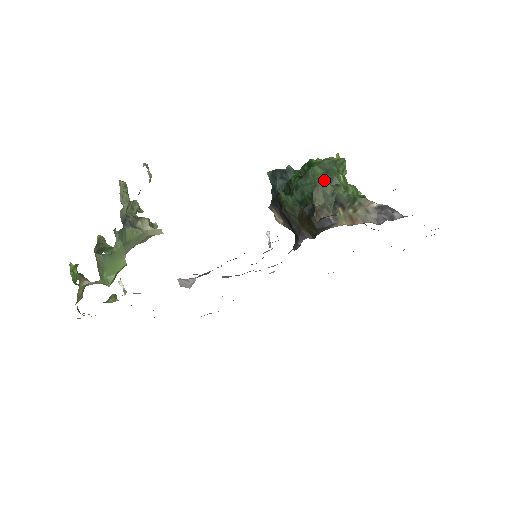
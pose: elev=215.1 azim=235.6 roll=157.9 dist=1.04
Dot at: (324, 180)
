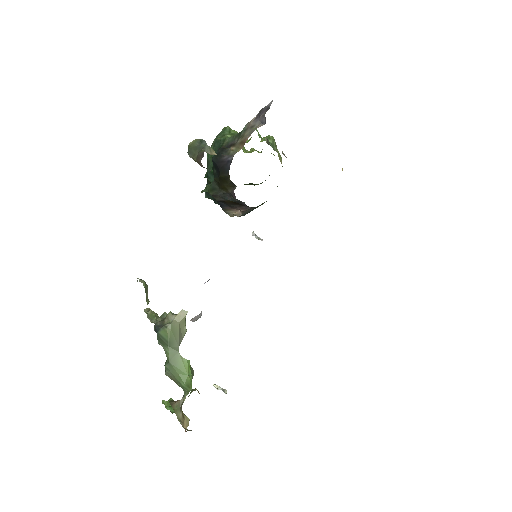
Dot at: (190, 142)
